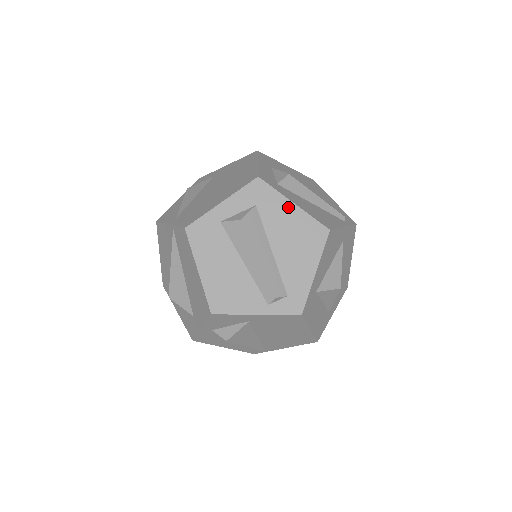
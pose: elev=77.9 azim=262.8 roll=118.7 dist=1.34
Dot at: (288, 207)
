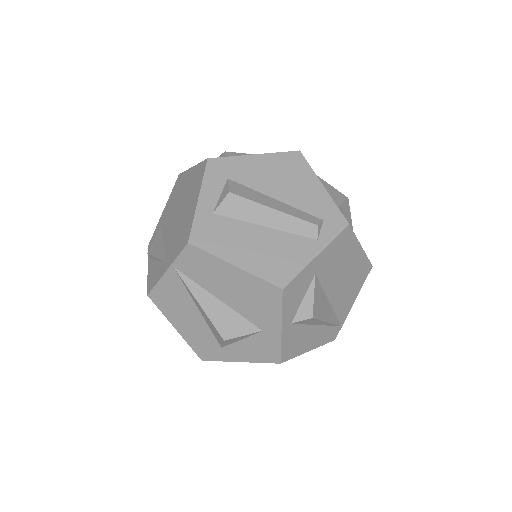
Dot at: (253, 160)
